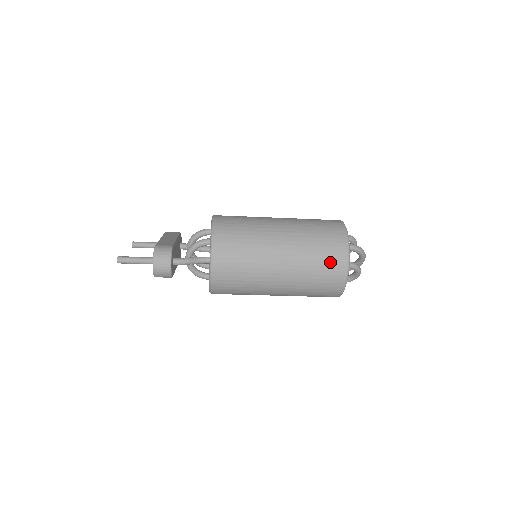
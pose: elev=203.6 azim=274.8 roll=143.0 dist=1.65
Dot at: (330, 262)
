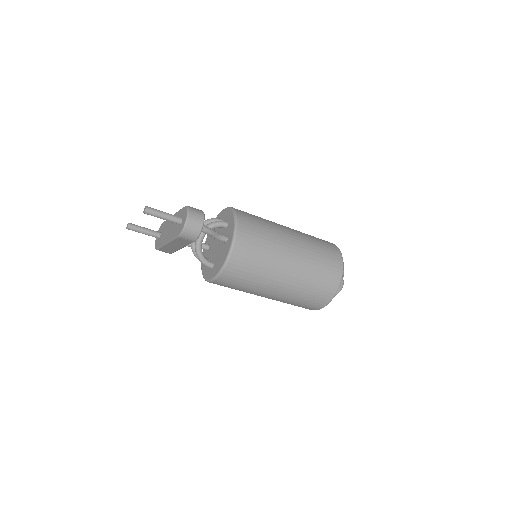
Dot at: (330, 262)
